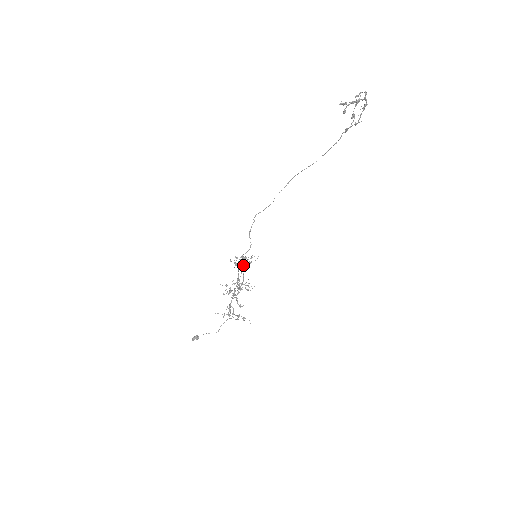
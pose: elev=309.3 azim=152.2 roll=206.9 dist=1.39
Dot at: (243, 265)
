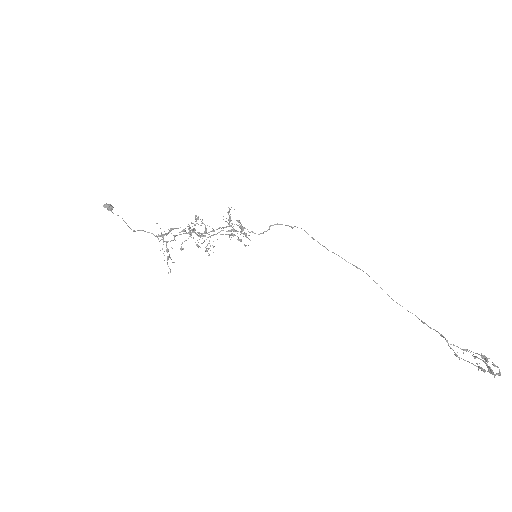
Dot at: (234, 234)
